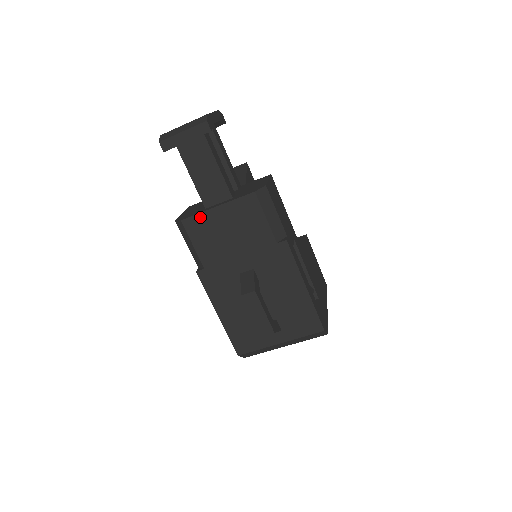
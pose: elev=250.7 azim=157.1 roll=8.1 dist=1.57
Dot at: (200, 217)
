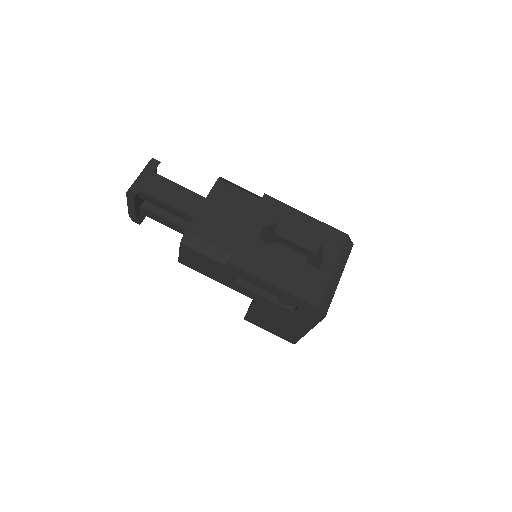
Dot at: (197, 219)
